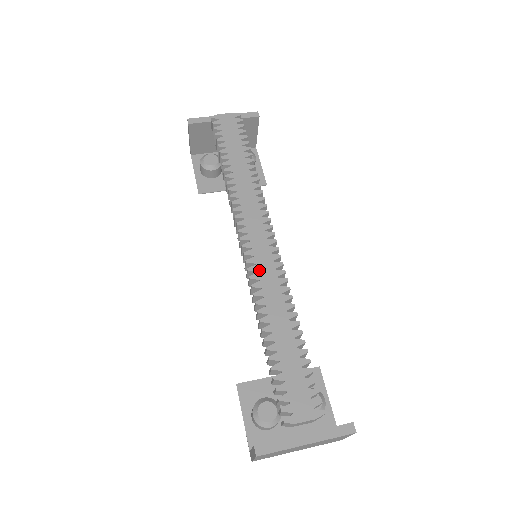
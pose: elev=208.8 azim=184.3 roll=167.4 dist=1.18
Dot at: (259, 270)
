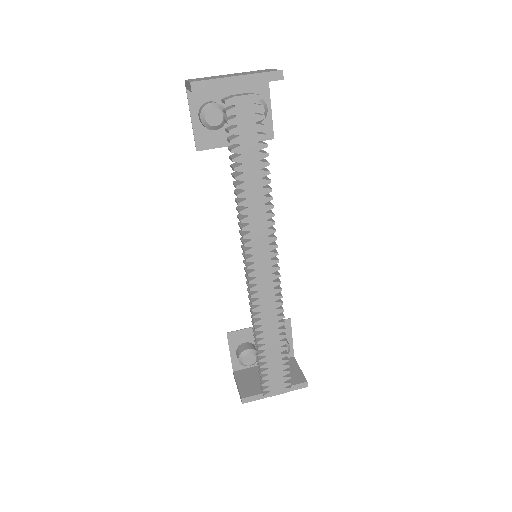
Dot at: (260, 297)
